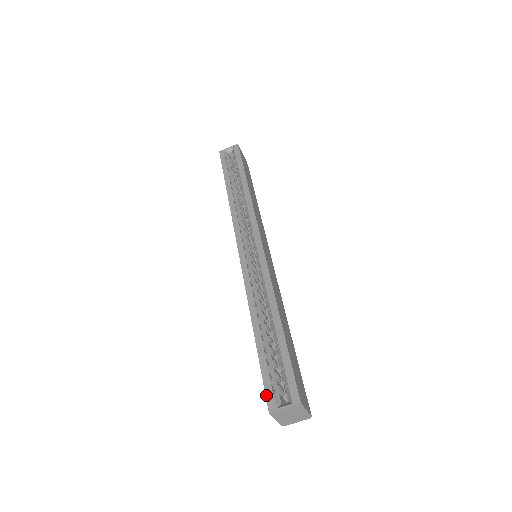
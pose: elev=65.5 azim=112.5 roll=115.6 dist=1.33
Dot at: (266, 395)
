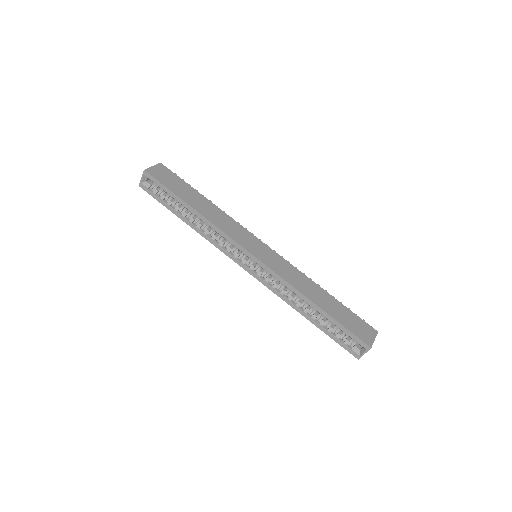
Dot at: occluded
